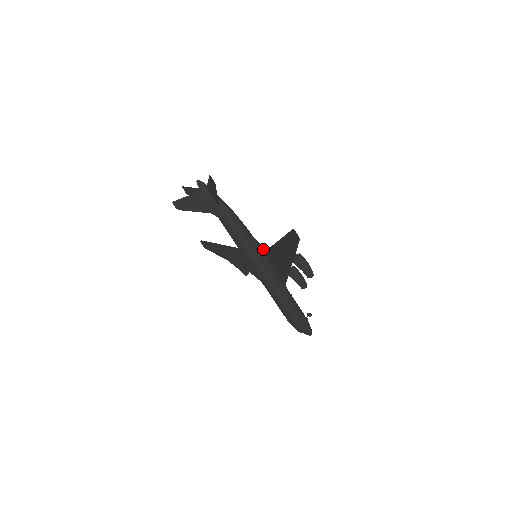
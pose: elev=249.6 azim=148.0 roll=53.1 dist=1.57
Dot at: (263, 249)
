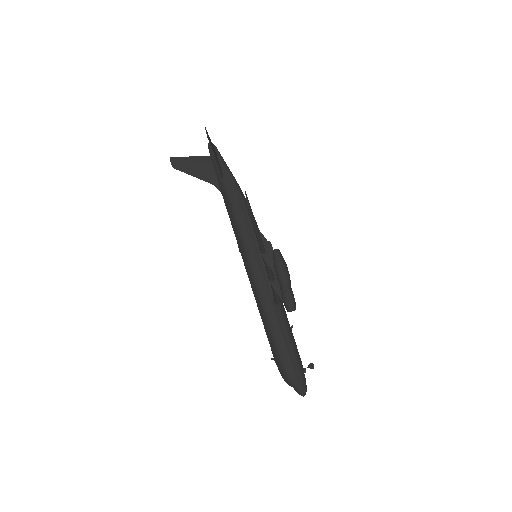
Dot at: occluded
